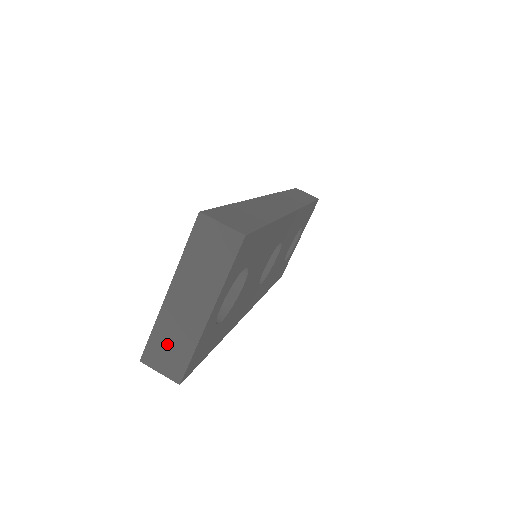
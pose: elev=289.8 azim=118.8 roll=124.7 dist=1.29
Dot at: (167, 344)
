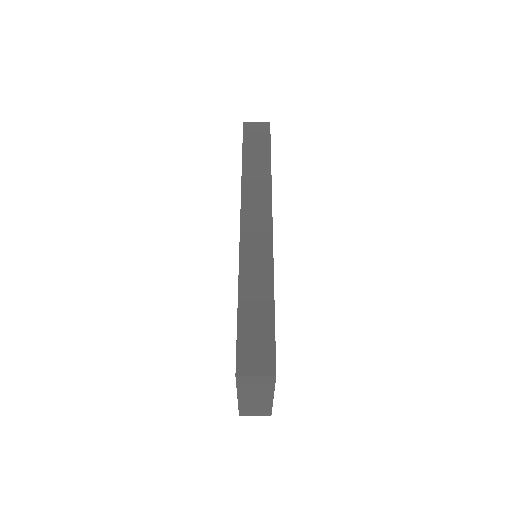
Dot at: (252, 410)
